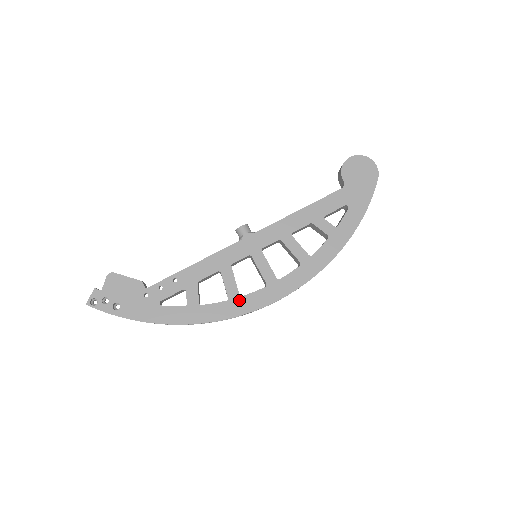
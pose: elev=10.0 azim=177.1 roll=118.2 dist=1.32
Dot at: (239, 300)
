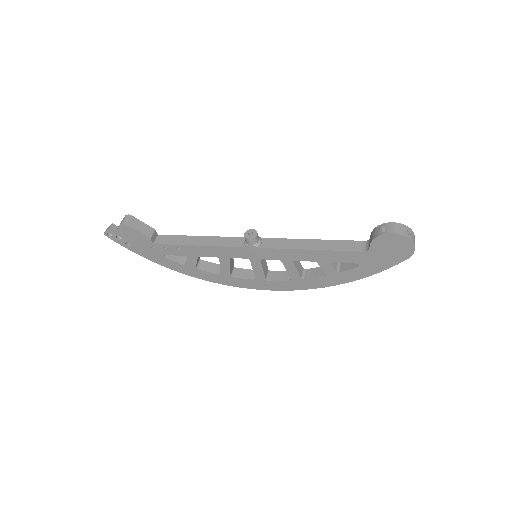
Dot at: (229, 278)
